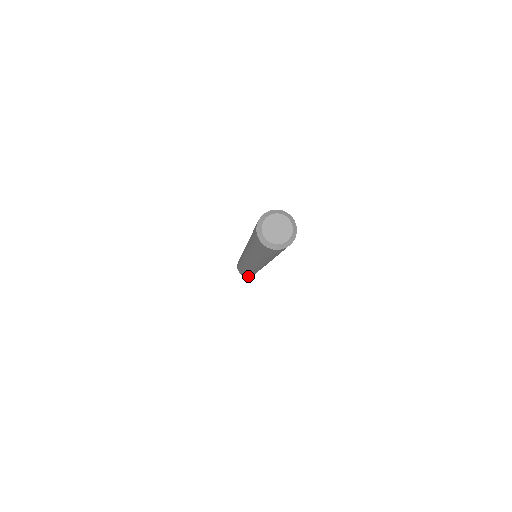
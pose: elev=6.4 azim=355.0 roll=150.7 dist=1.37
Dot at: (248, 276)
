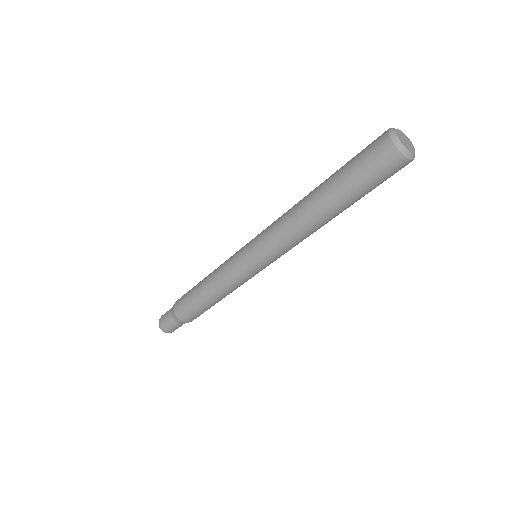
Dot at: (181, 311)
